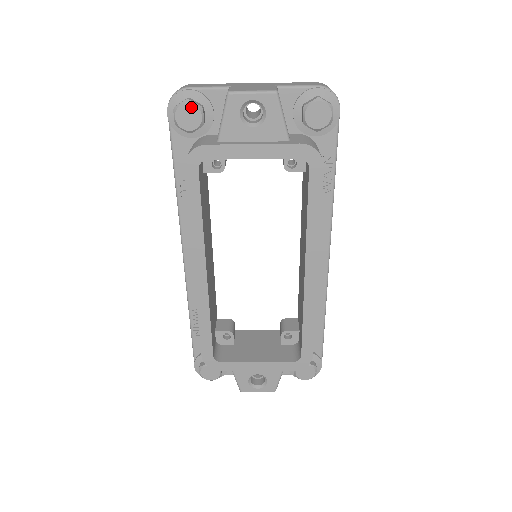
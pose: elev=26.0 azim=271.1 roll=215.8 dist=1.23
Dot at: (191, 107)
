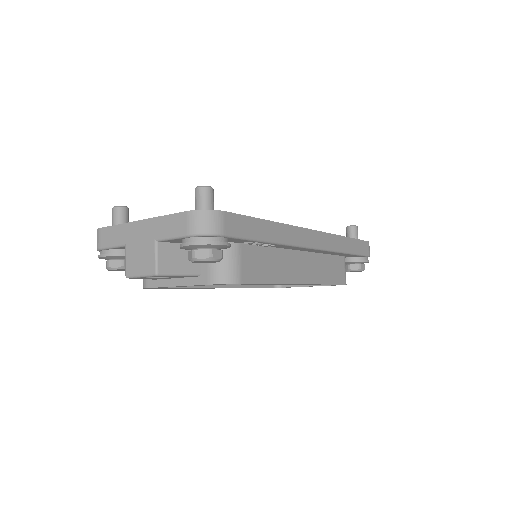
Dot at: occluded
